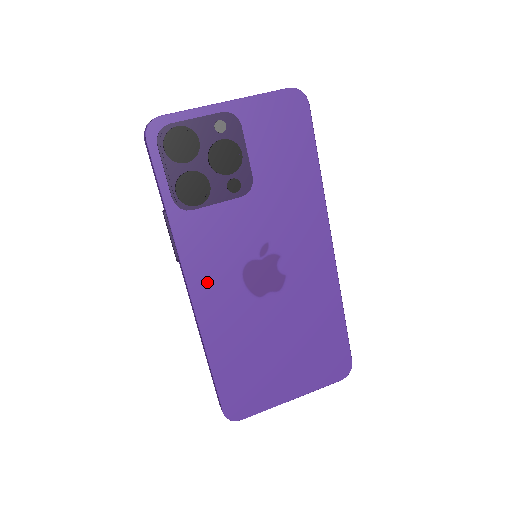
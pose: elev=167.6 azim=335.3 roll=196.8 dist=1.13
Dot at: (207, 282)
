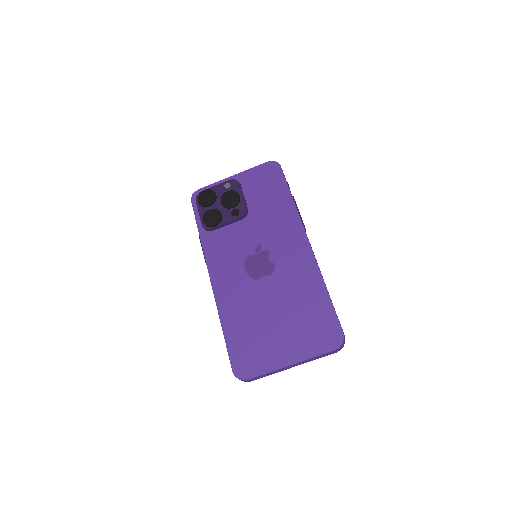
Dot at: (221, 272)
